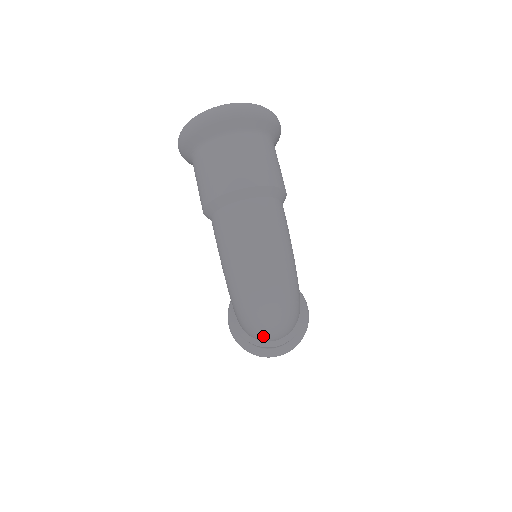
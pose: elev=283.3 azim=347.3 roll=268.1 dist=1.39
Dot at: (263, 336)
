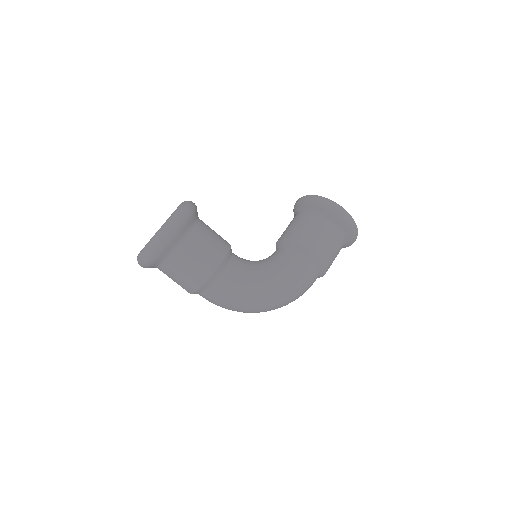
Dot at: occluded
